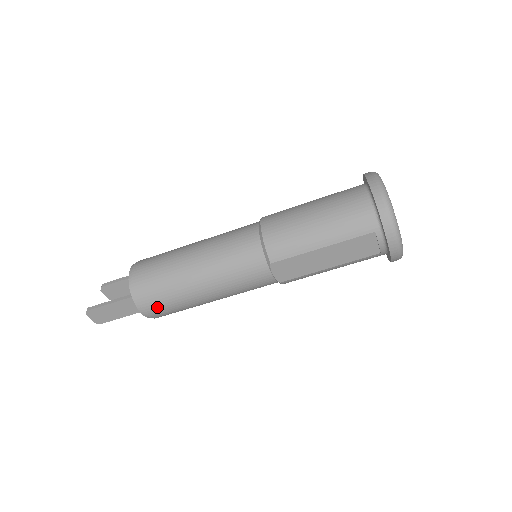
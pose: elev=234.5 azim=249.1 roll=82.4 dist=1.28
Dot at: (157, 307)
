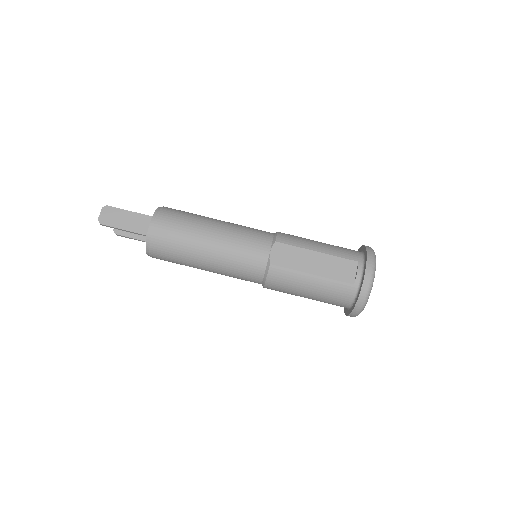
Dot at: (167, 225)
